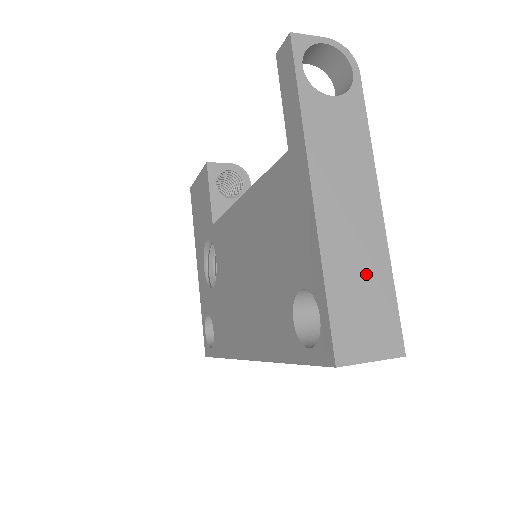
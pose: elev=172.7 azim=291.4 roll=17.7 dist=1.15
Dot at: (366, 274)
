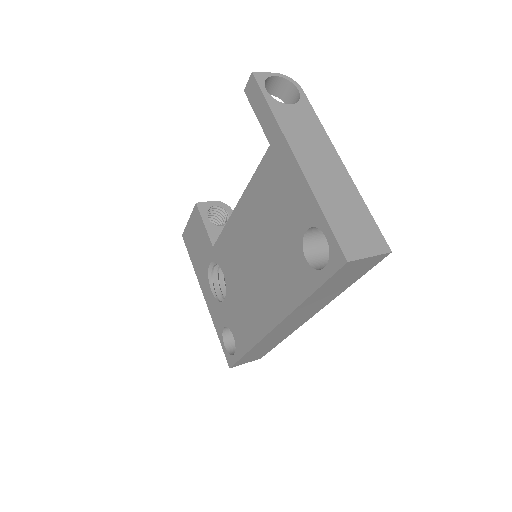
Dot at: (348, 204)
